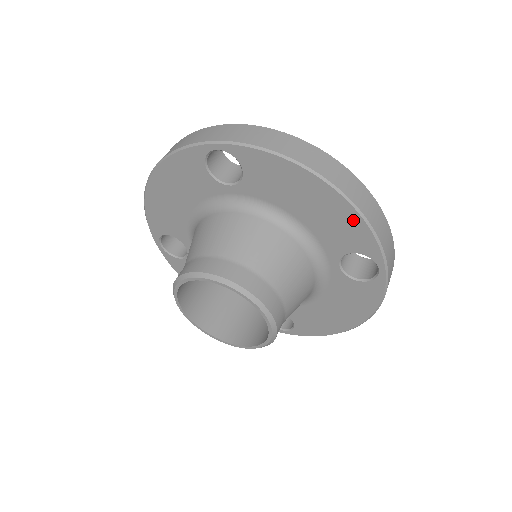
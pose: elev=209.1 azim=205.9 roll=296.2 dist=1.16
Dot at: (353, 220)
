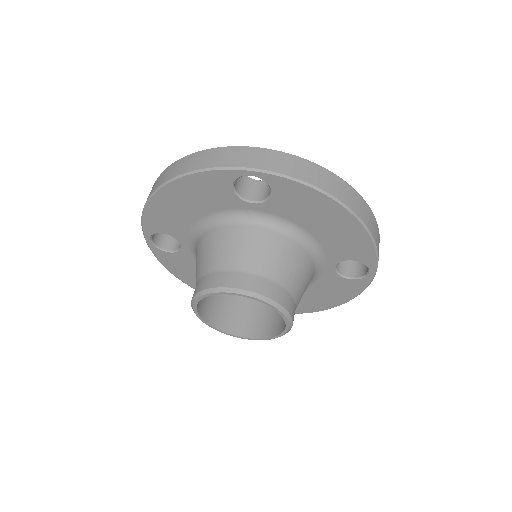
Dot at: (362, 239)
